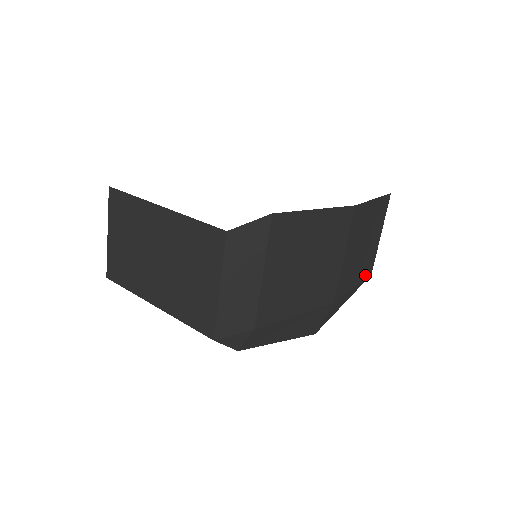
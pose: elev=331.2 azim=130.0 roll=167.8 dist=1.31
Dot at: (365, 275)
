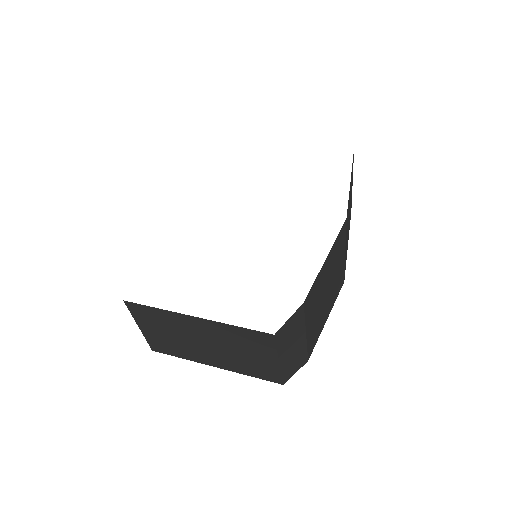
Dot at: occluded
